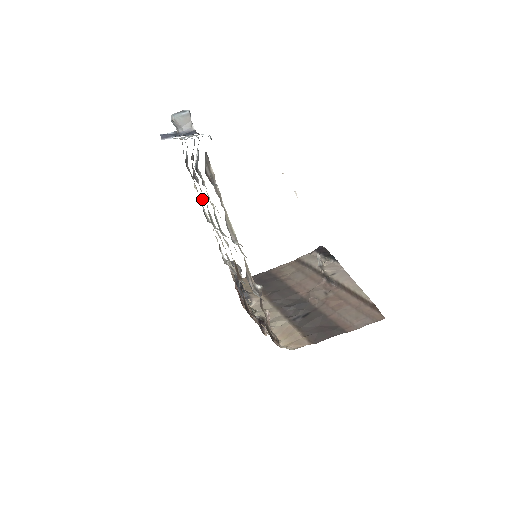
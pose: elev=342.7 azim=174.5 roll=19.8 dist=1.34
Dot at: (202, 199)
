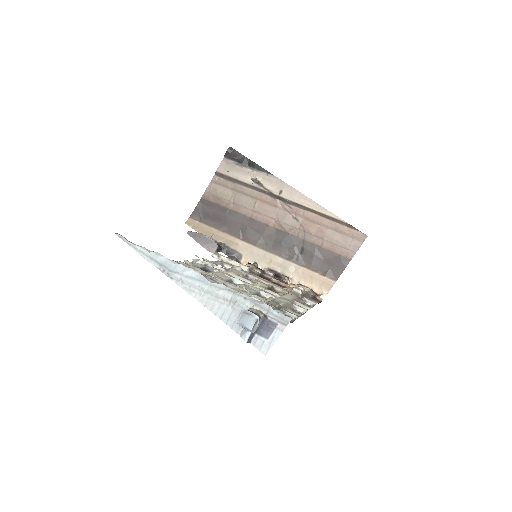
Dot at: (203, 271)
